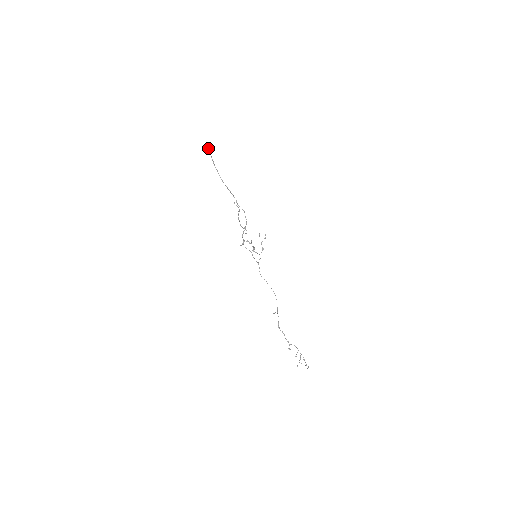
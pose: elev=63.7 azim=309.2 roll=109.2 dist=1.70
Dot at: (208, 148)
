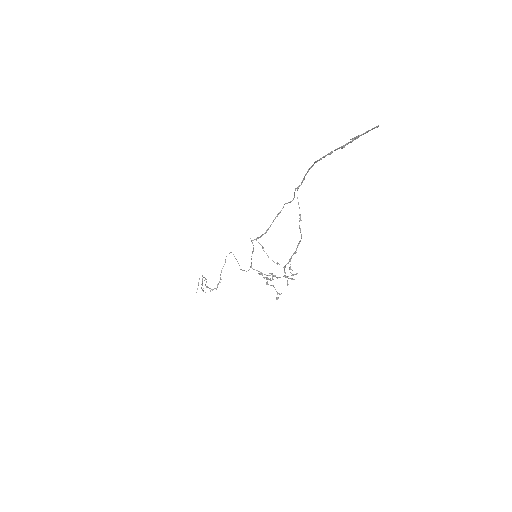
Dot at: occluded
